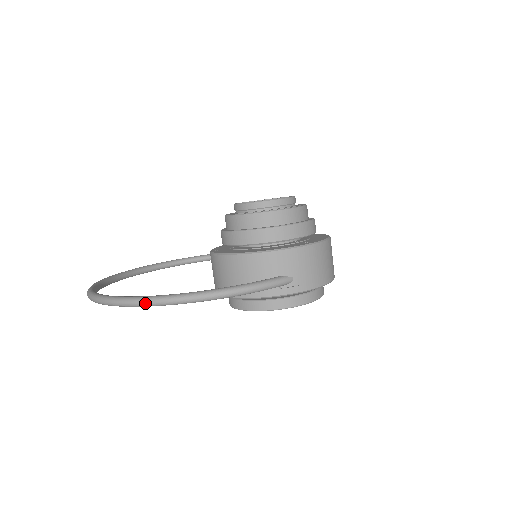
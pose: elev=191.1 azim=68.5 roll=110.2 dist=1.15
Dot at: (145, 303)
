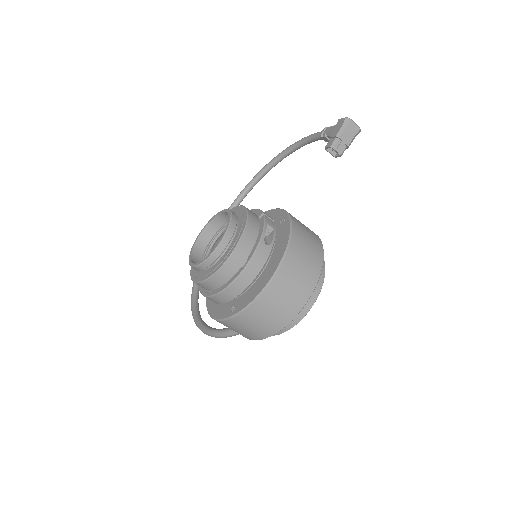
Dot at: occluded
